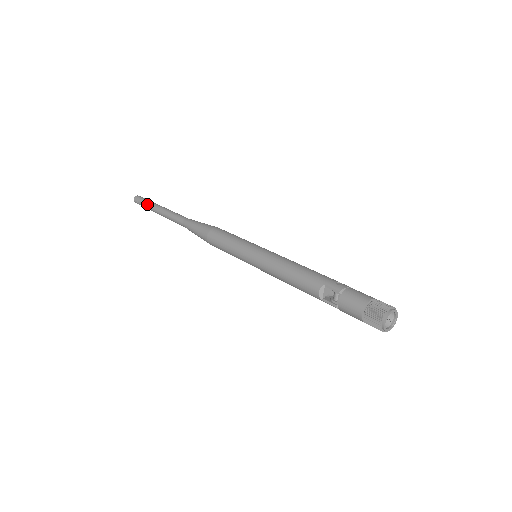
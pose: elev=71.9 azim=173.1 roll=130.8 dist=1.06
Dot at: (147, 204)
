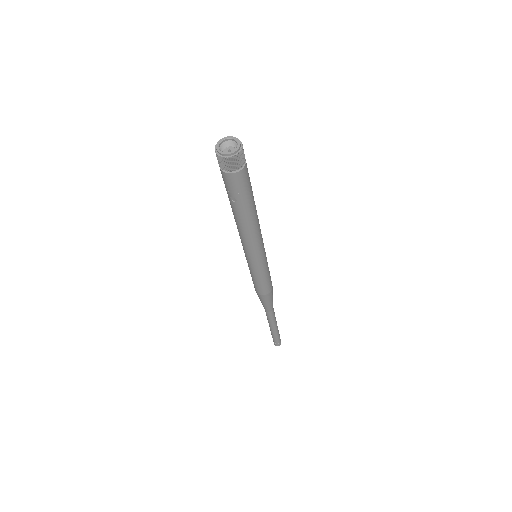
Dot at: occluded
